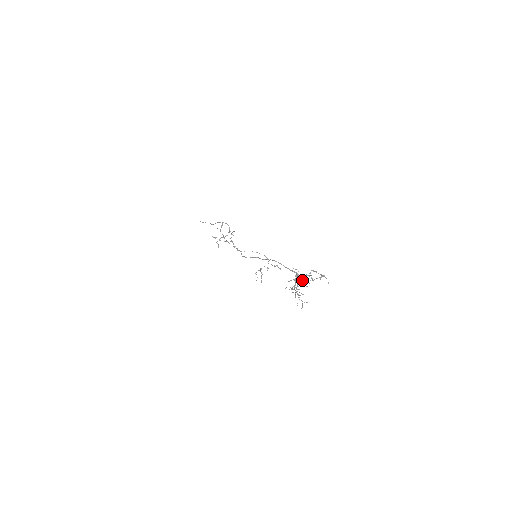
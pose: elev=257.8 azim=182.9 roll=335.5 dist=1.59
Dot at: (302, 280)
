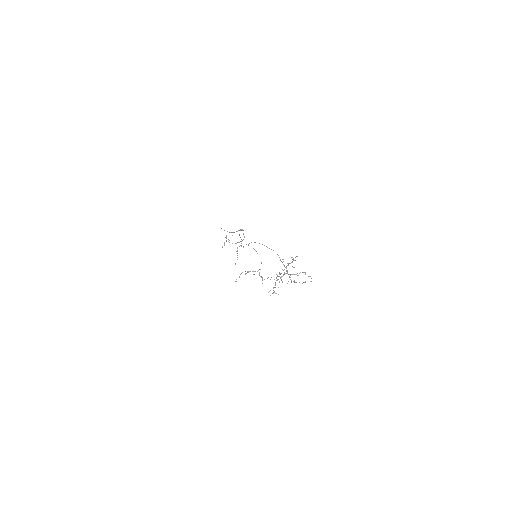
Dot at: (293, 267)
